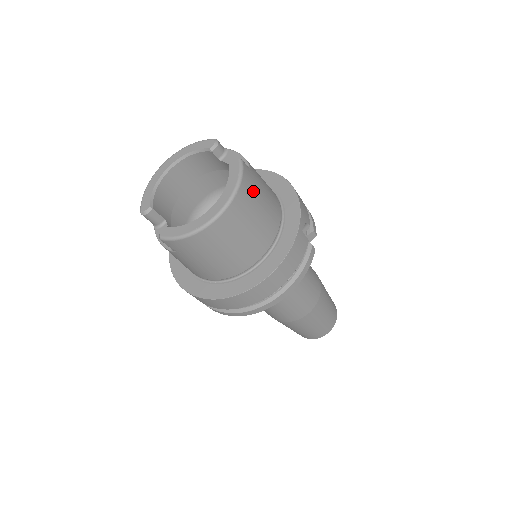
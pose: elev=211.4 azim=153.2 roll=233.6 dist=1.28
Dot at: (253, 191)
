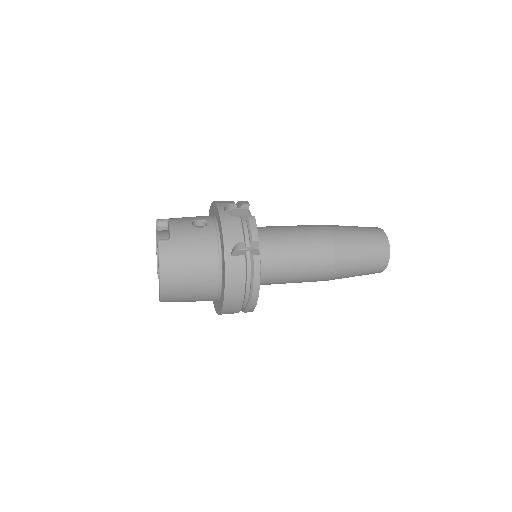
Dot at: (176, 256)
